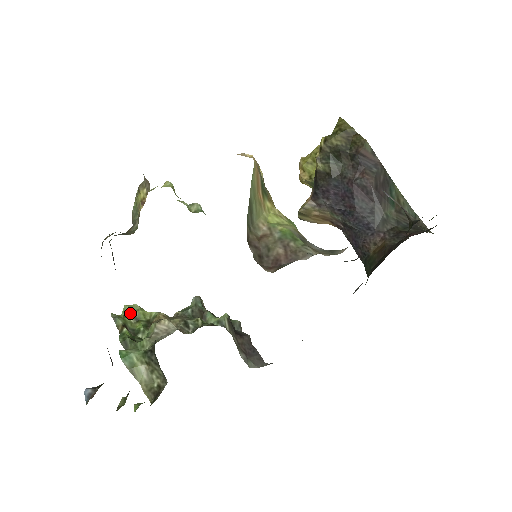
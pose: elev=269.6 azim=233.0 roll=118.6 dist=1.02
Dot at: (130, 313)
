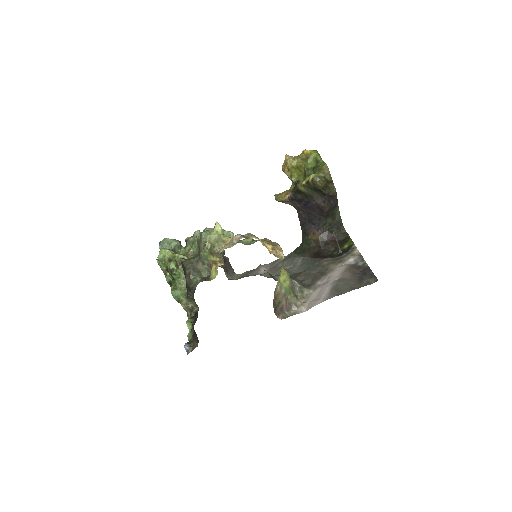
Dot at: (167, 258)
